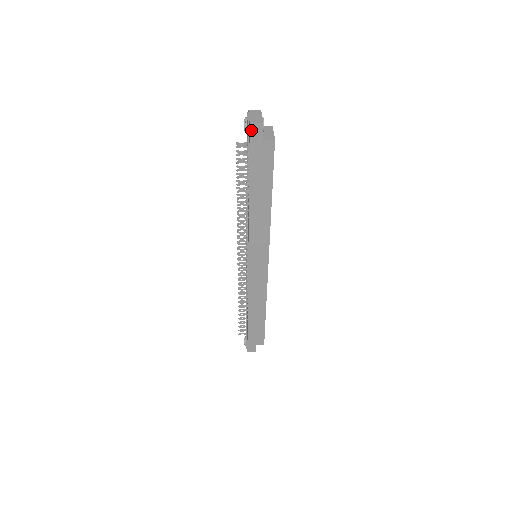
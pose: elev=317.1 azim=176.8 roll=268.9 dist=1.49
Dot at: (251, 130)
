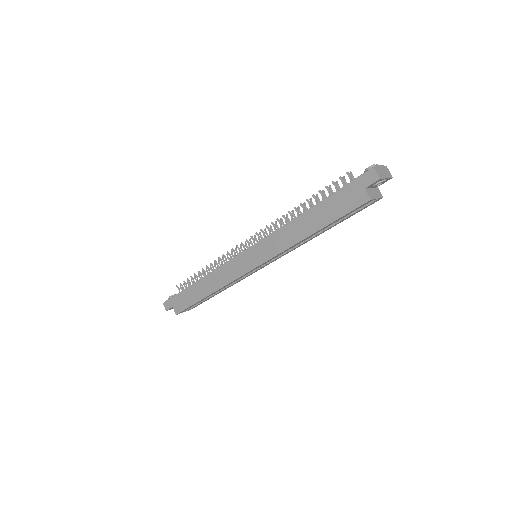
Dot at: (368, 172)
